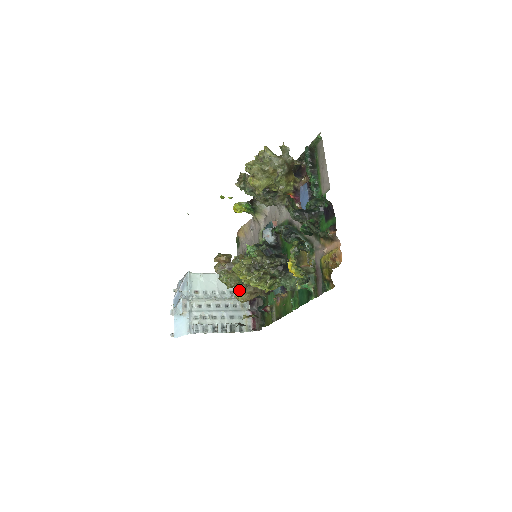
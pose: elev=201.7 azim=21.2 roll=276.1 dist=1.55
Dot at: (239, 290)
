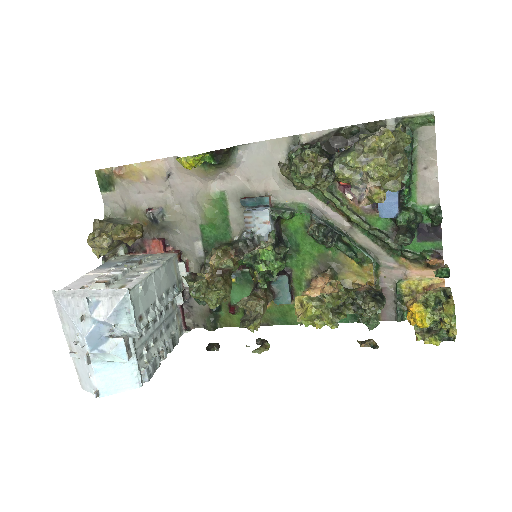
Dot at: (257, 319)
